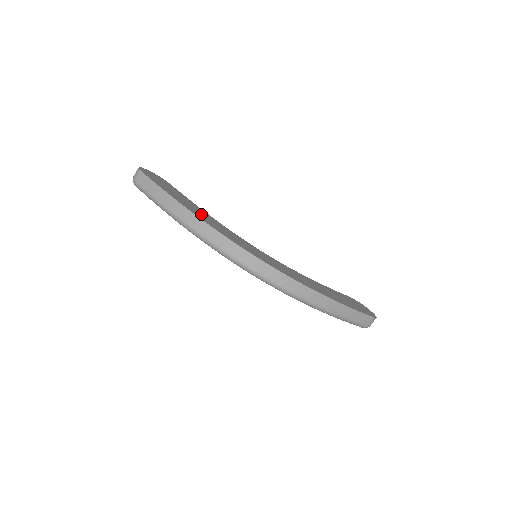
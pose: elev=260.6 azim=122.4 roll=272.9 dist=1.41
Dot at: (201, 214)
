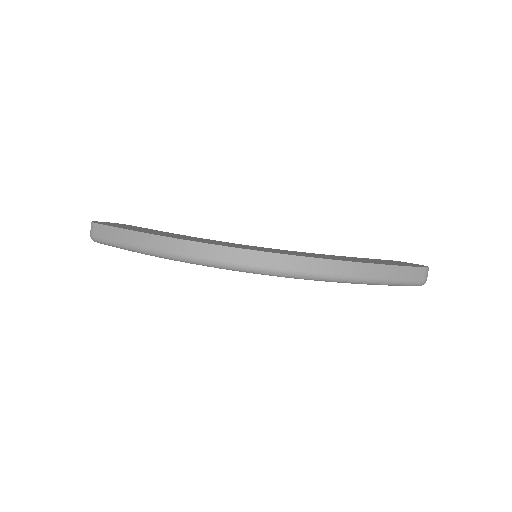
Dot at: (173, 235)
